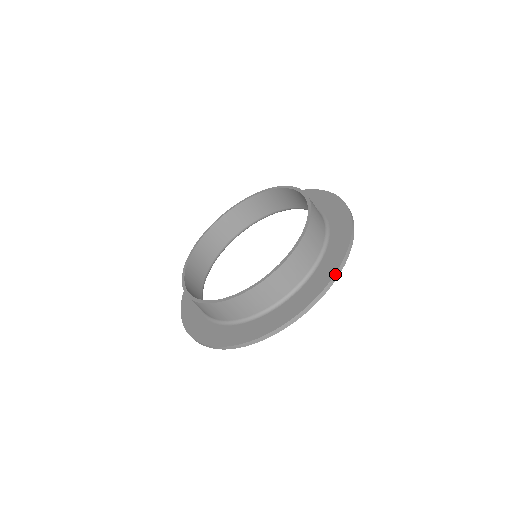
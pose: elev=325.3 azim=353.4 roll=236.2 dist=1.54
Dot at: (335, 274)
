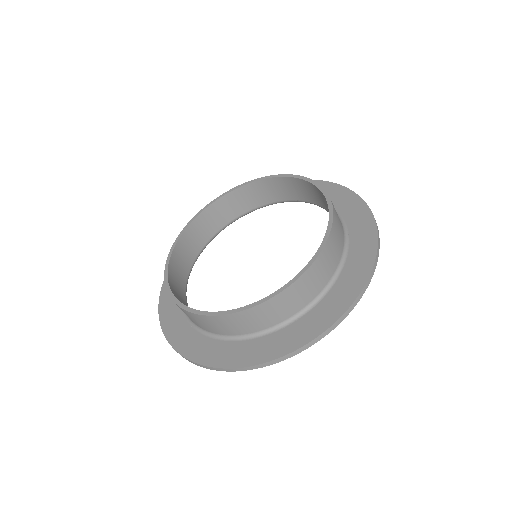
Dot at: (352, 191)
